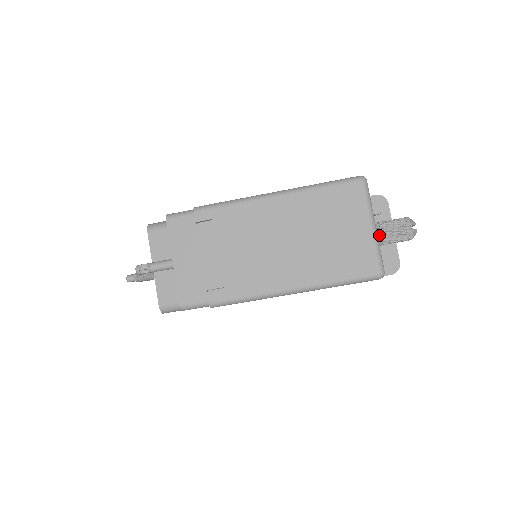
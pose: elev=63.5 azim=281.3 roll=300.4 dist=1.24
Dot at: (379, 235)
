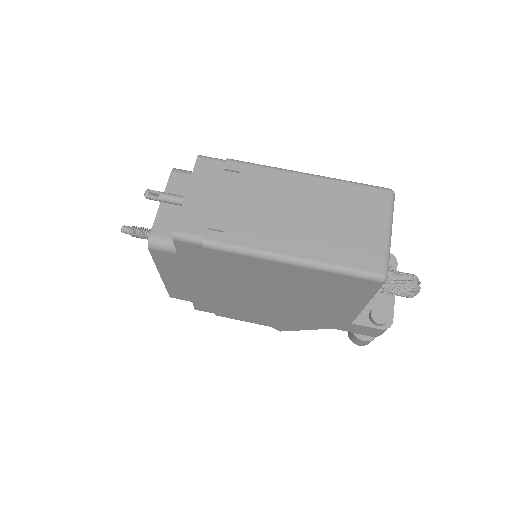
Dot at: occluded
